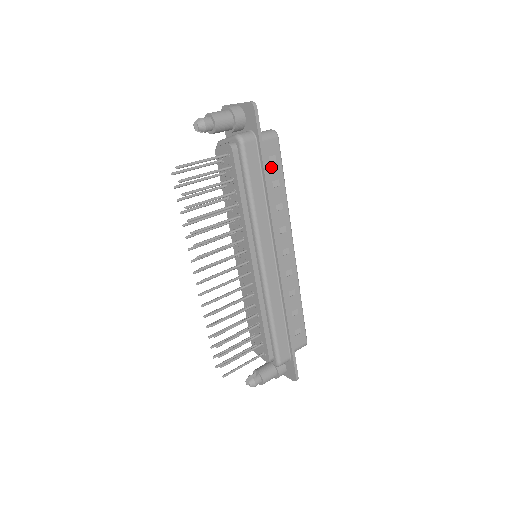
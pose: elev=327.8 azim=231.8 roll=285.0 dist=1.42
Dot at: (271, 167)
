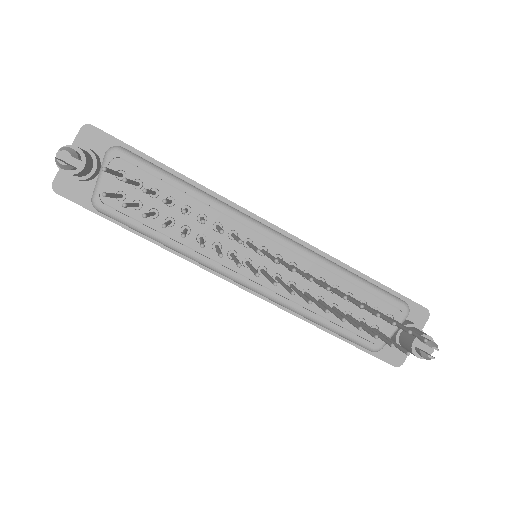
Dot at: occluded
